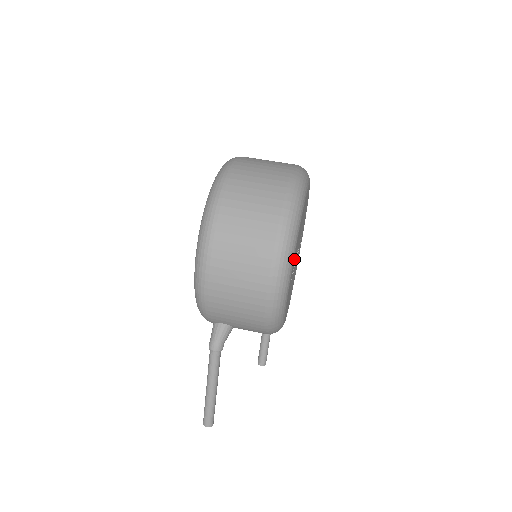
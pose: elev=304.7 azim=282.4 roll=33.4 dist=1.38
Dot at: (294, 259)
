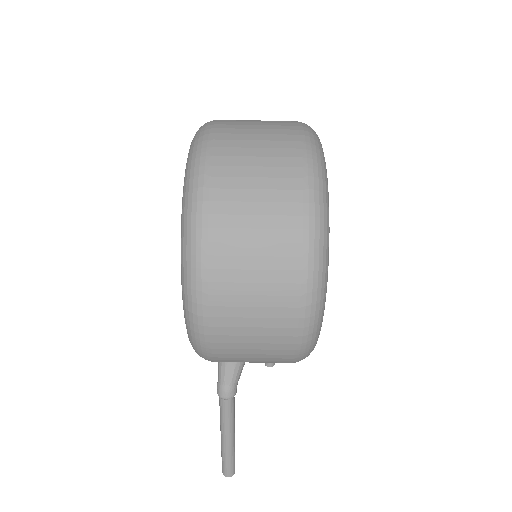
Dot at: occluded
